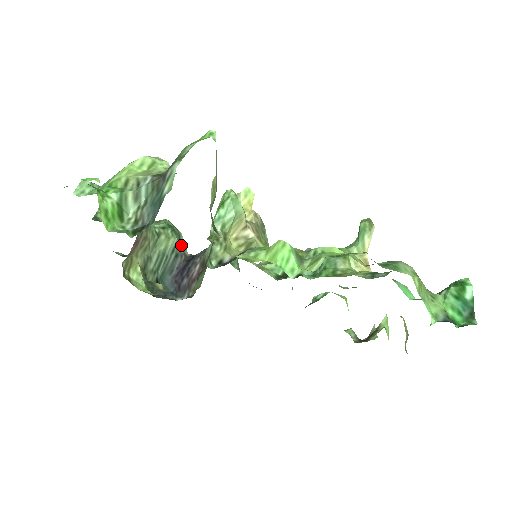
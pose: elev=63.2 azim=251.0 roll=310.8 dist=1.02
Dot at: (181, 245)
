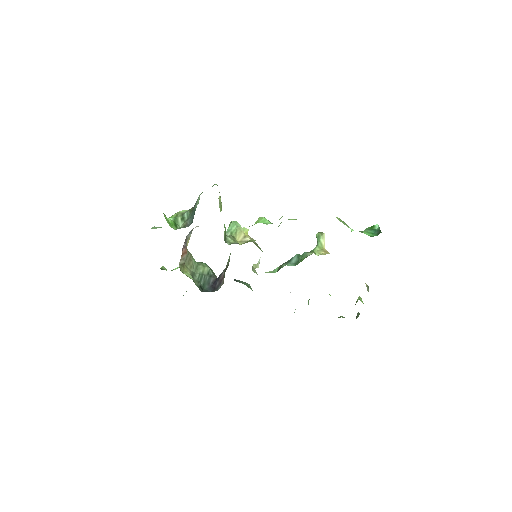
Dot at: (213, 273)
